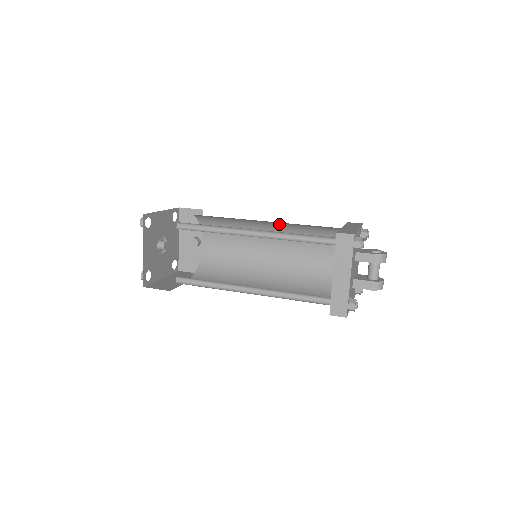
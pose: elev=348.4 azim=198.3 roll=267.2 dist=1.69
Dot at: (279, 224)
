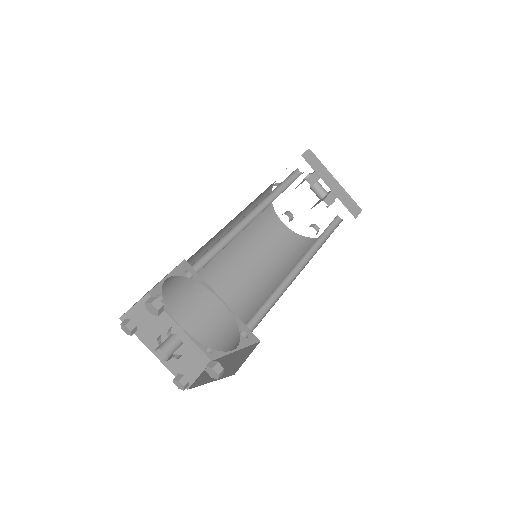
Dot at: (233, 224)
